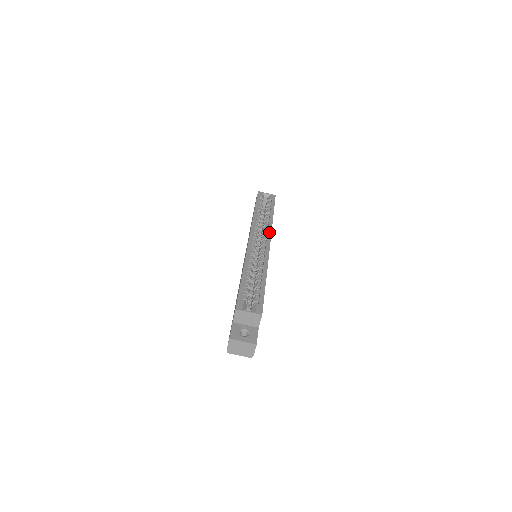
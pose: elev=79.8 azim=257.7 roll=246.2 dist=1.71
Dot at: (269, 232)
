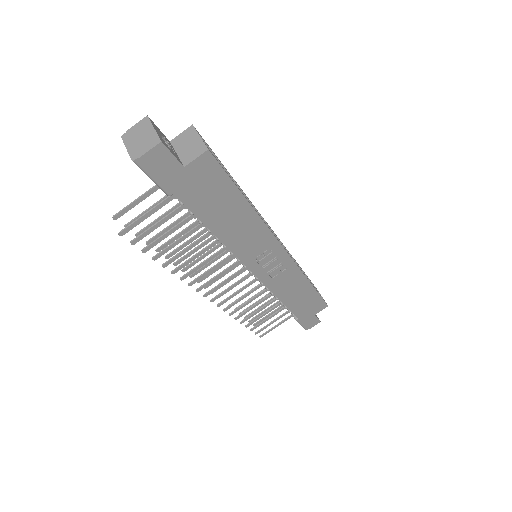
Dot at: occluded
